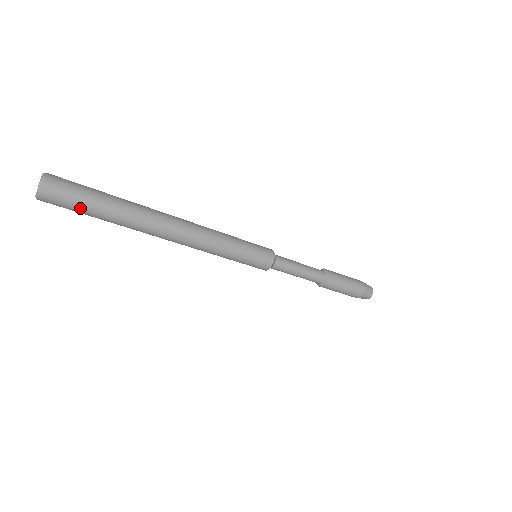
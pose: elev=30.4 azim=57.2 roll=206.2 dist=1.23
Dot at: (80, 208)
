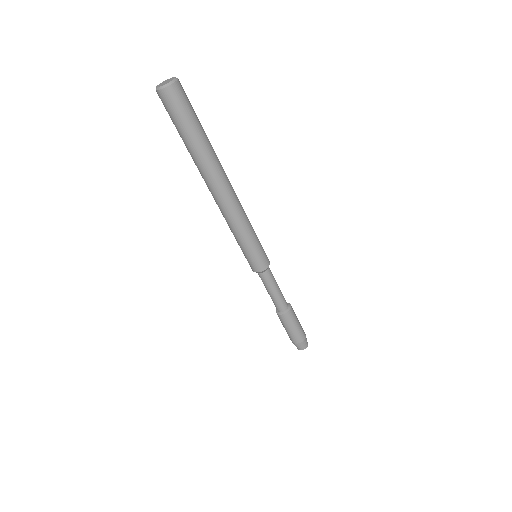
Dot at: (183, 120)
